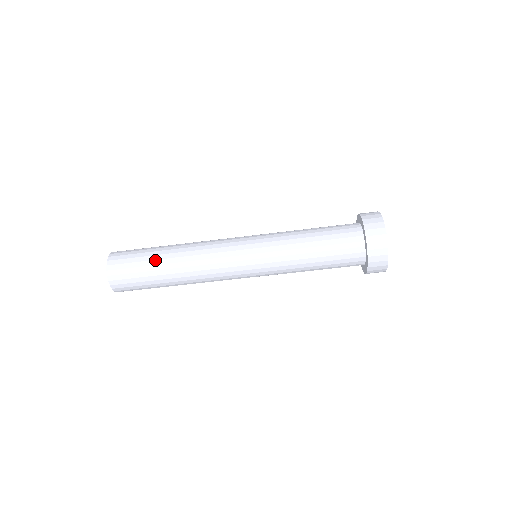
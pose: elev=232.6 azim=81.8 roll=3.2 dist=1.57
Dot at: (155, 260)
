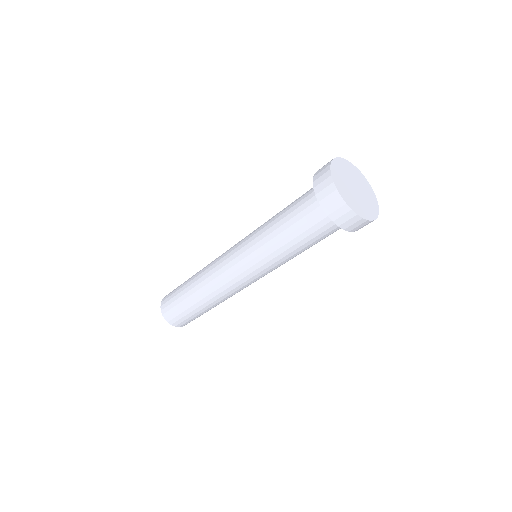
Dot at: (188, 303)
